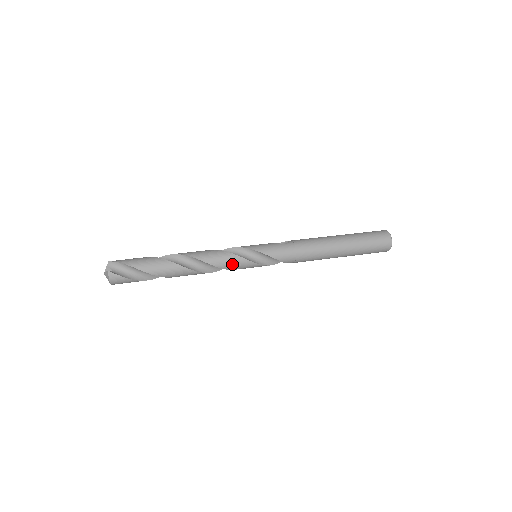
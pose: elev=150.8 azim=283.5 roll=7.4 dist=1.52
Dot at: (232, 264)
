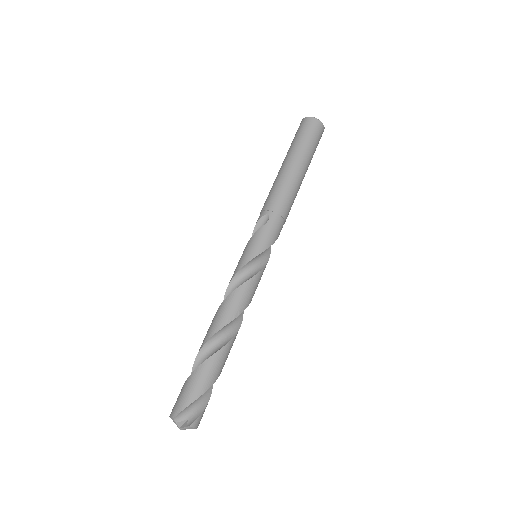
Dot at: (256, 287)
